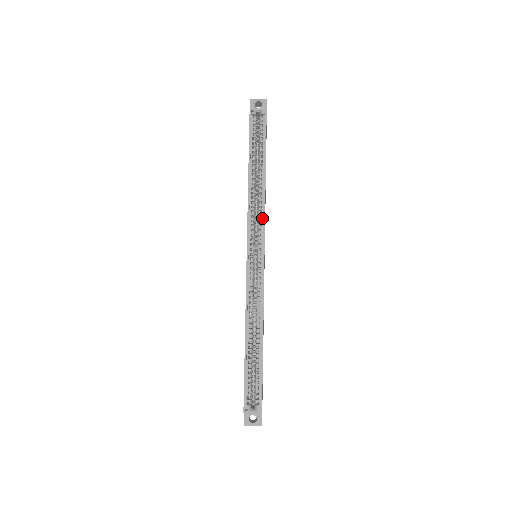
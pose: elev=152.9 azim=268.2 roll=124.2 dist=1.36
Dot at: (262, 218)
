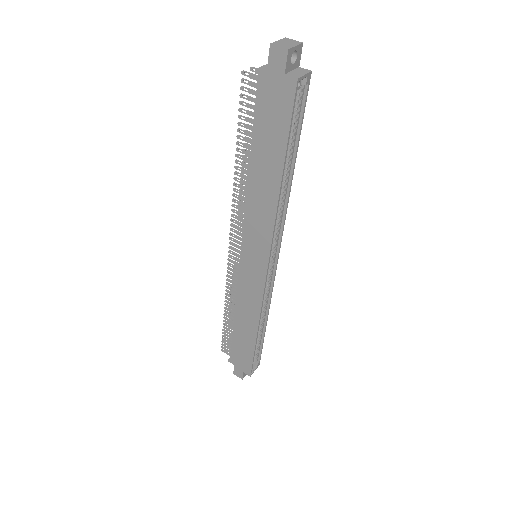
Dot at: (281, 225)
